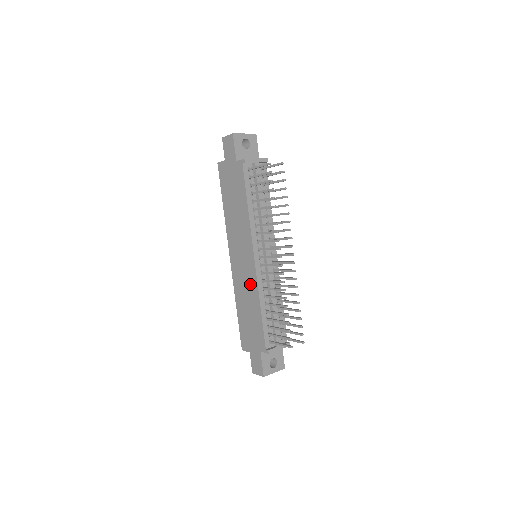
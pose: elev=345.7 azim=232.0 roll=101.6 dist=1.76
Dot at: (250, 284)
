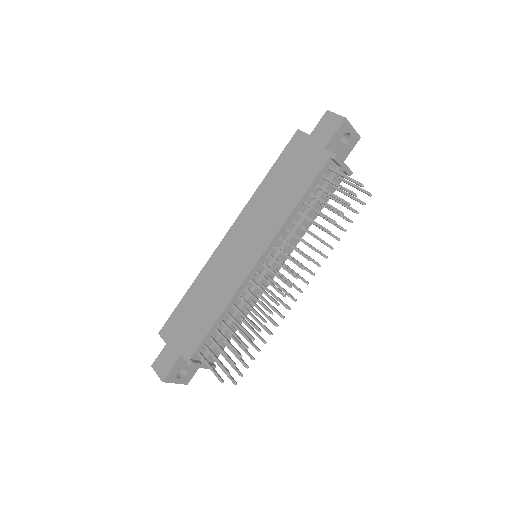
Dot at: (229, 281)
